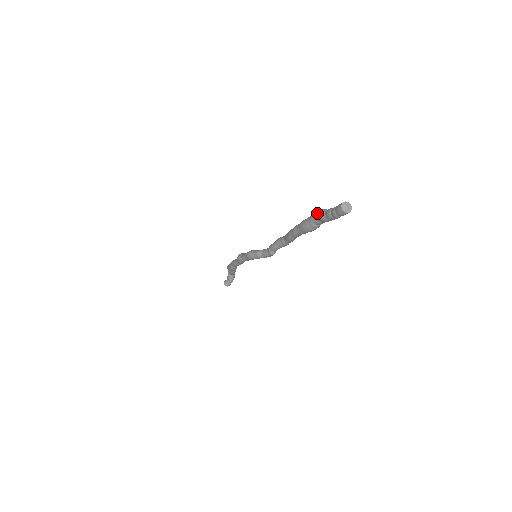
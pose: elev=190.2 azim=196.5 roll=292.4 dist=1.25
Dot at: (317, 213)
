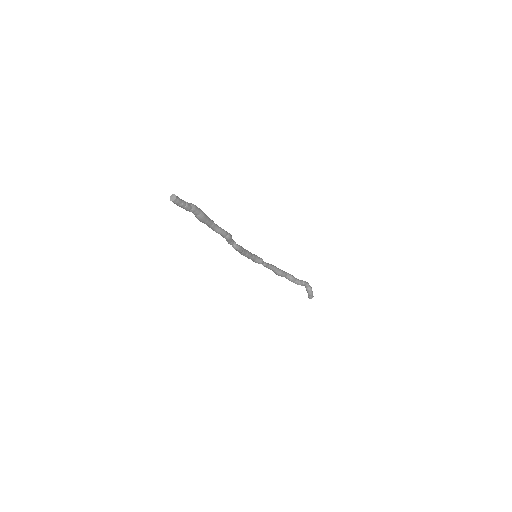
Dot at: occluded
